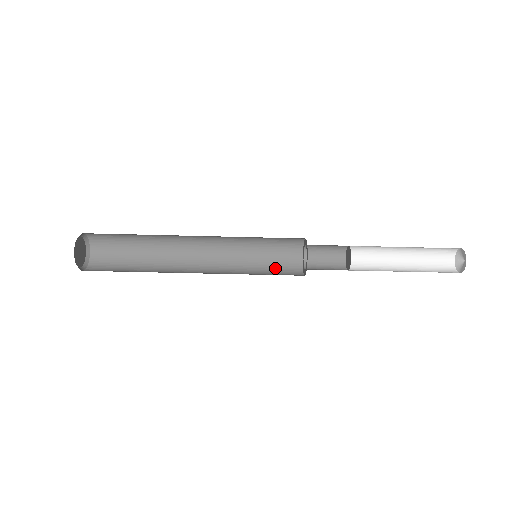
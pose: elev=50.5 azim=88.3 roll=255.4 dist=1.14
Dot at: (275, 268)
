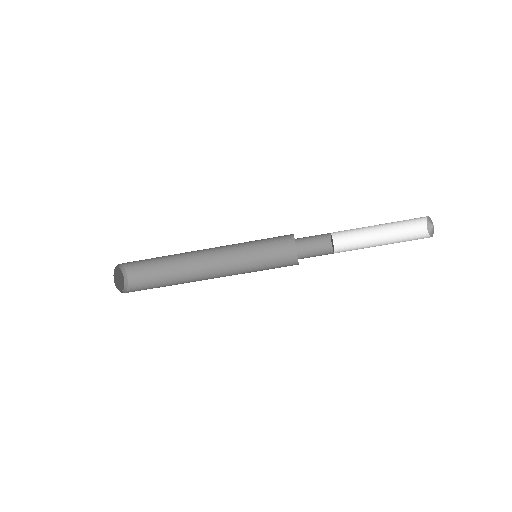
Dot at: (275, 267)
